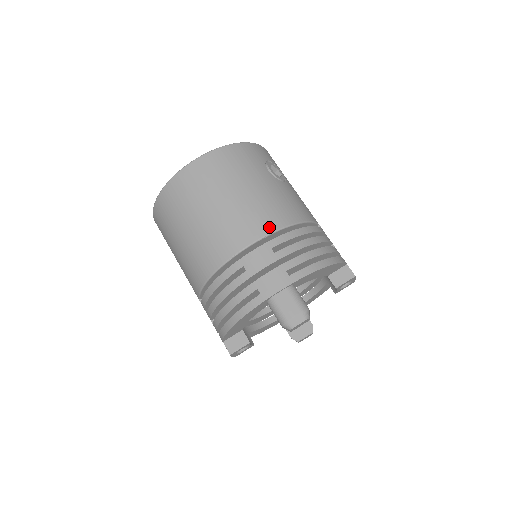
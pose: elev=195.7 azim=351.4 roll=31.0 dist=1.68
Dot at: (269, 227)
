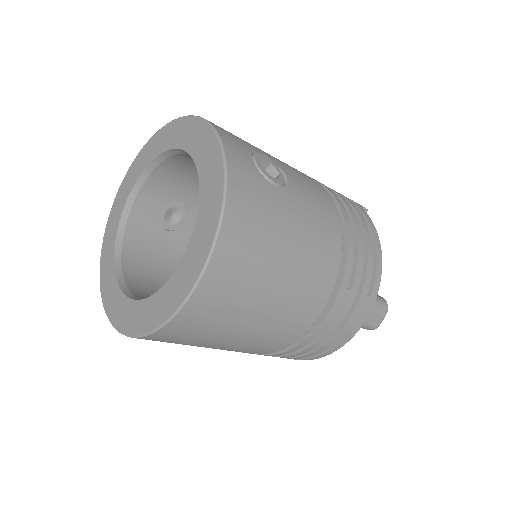
Dot at: (334, 270)
